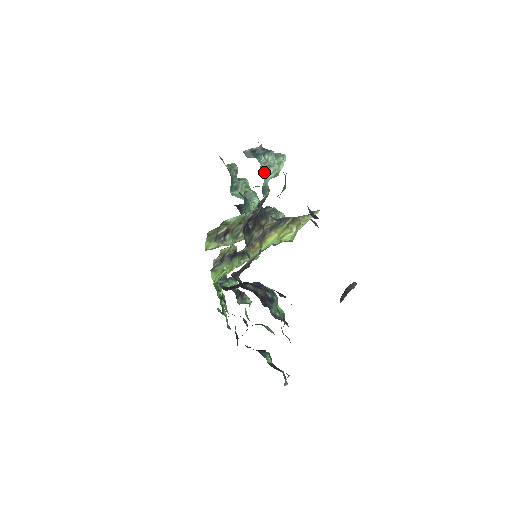
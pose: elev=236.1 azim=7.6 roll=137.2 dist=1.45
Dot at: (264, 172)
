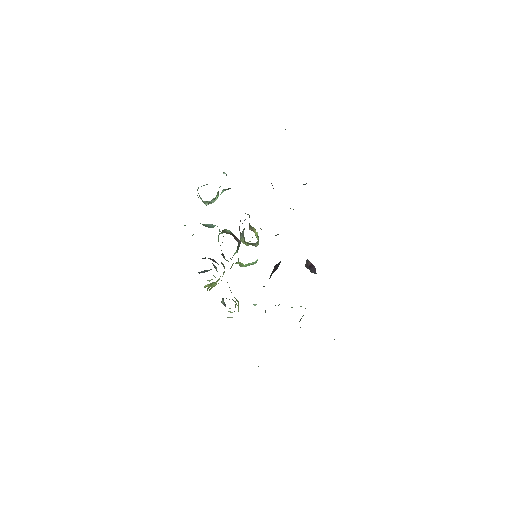
Dot at: occluded
